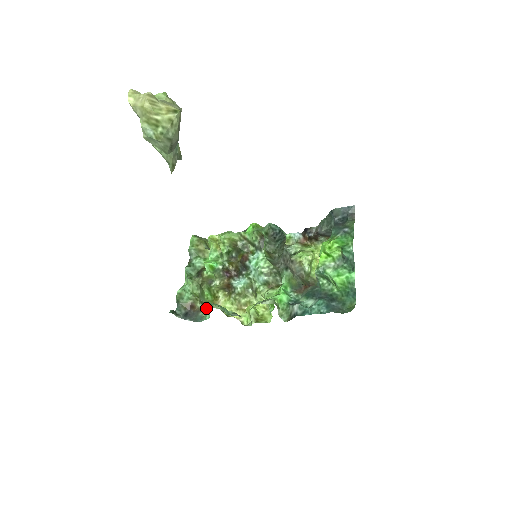
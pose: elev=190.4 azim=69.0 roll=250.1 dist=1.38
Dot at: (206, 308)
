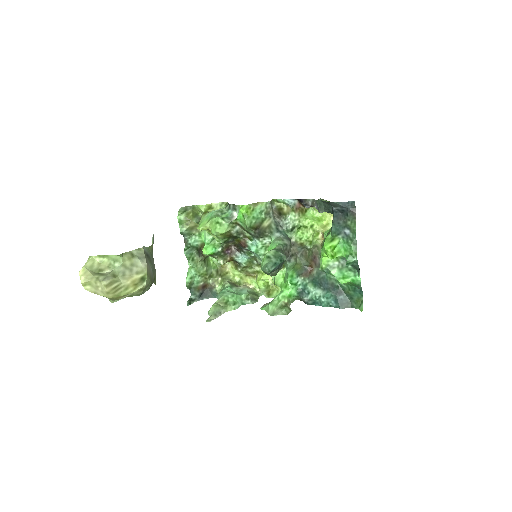
Dot at: (217, 283)
